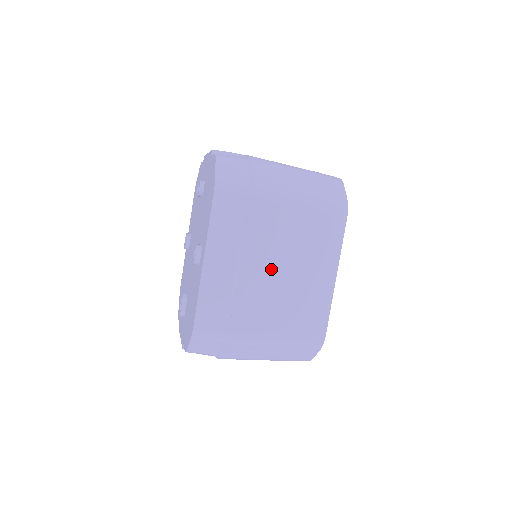
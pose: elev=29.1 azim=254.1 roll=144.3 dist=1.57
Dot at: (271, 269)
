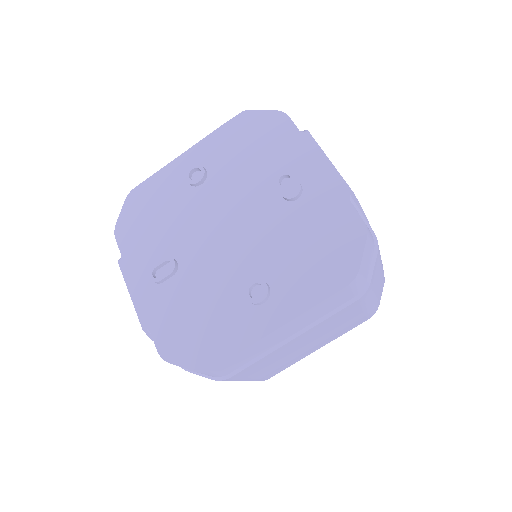
Dot at: (302, 343)
